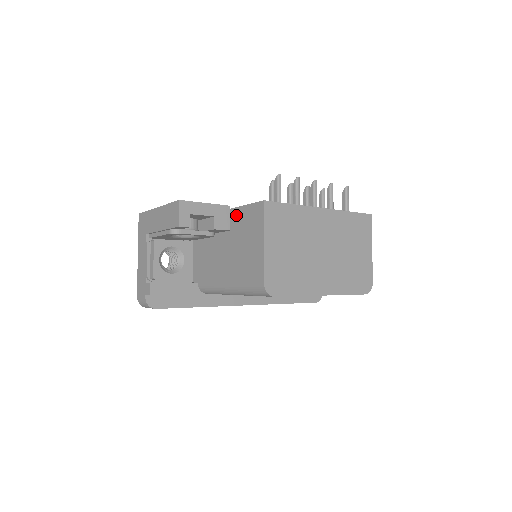
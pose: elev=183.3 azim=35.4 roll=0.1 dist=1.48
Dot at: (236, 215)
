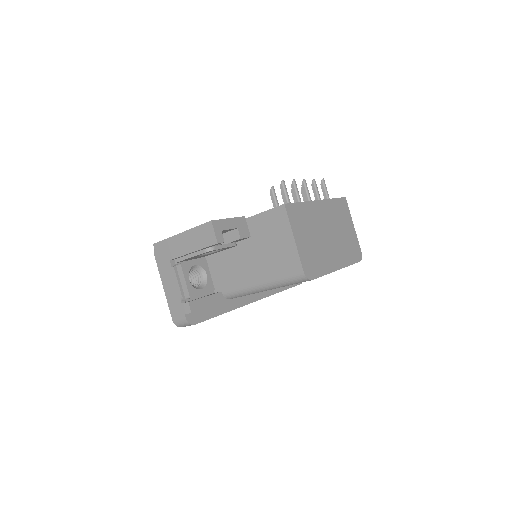
Dot at: (254, 222)
